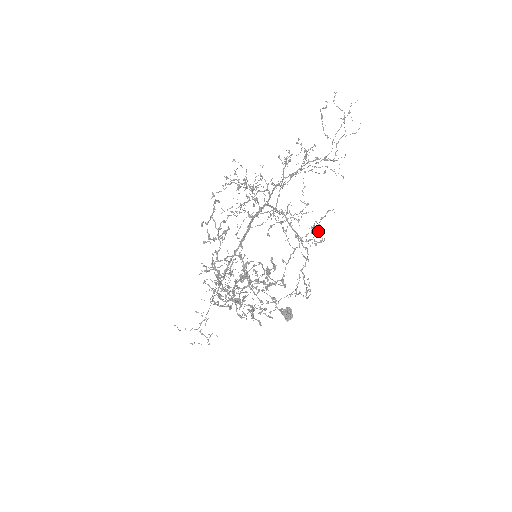
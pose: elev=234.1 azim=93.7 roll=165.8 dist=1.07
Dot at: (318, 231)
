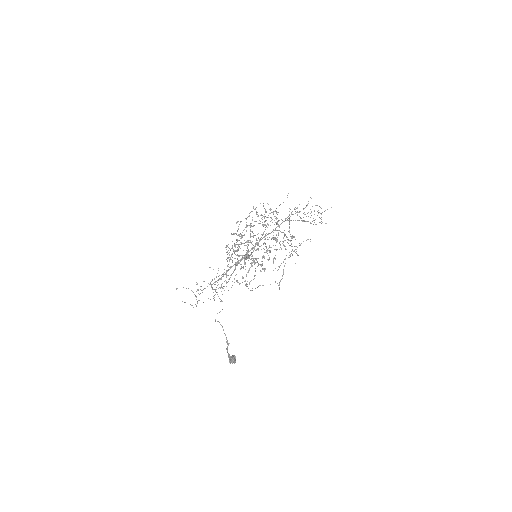
Dot at: (300, 245)
